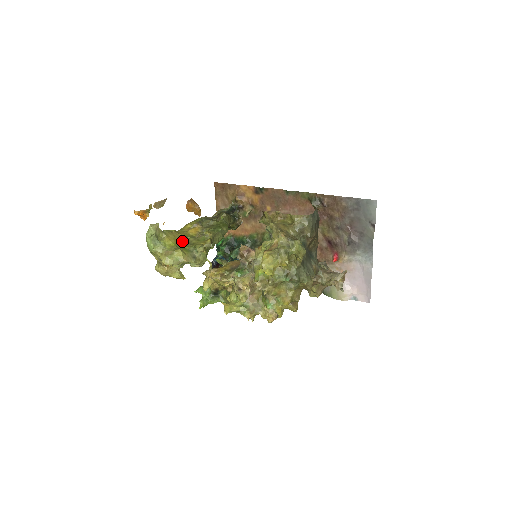
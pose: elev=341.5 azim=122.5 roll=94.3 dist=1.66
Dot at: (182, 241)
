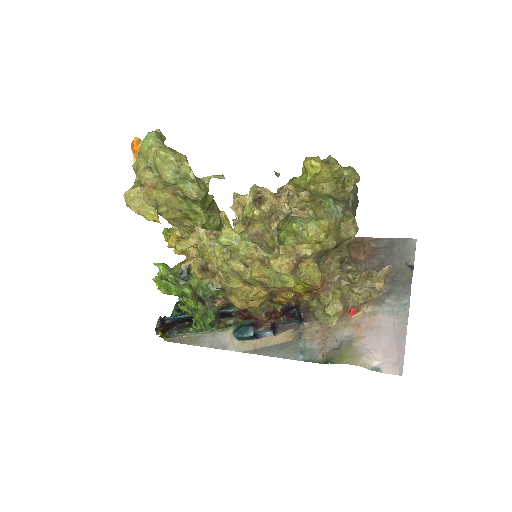
Dot at: occluded
